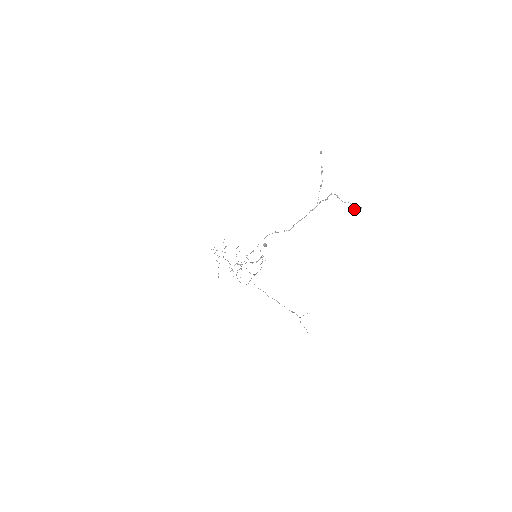
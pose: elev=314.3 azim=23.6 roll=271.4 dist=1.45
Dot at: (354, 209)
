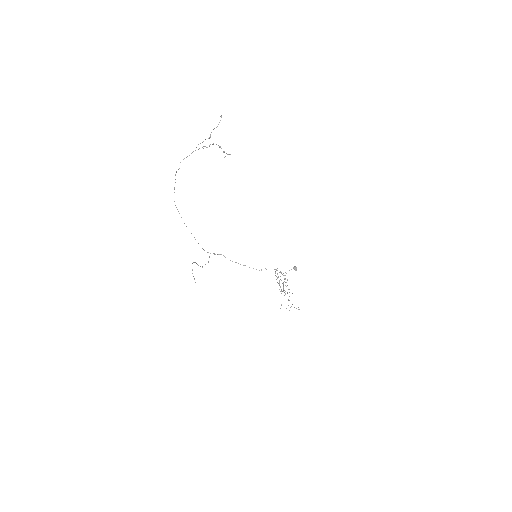
Dot at: occluded
